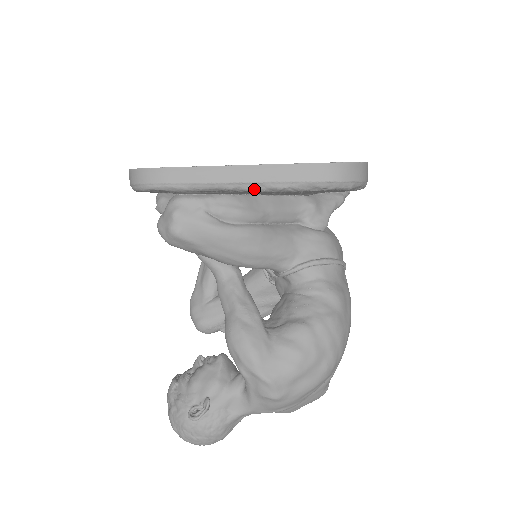
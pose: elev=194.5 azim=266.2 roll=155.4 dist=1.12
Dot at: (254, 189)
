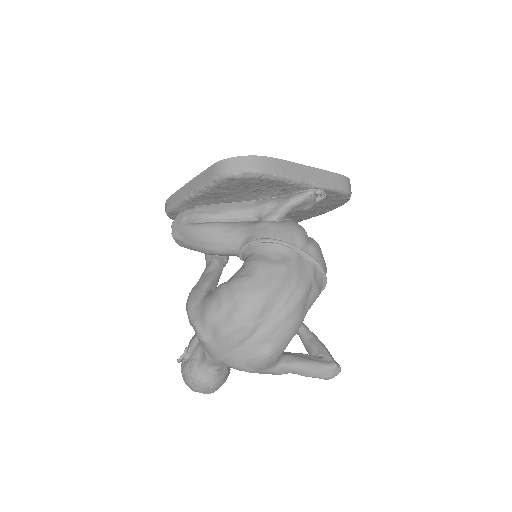
Dot at: (193, 195)
